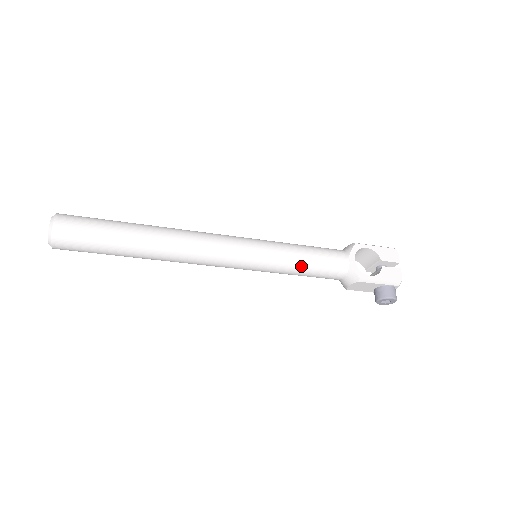
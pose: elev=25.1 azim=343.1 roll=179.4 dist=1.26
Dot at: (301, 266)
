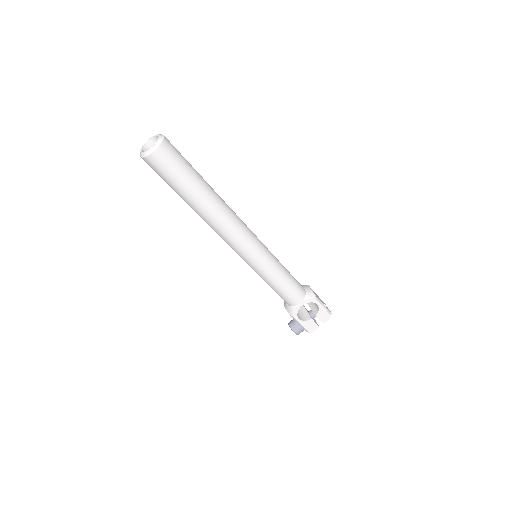
Dot at: (271, 285)
